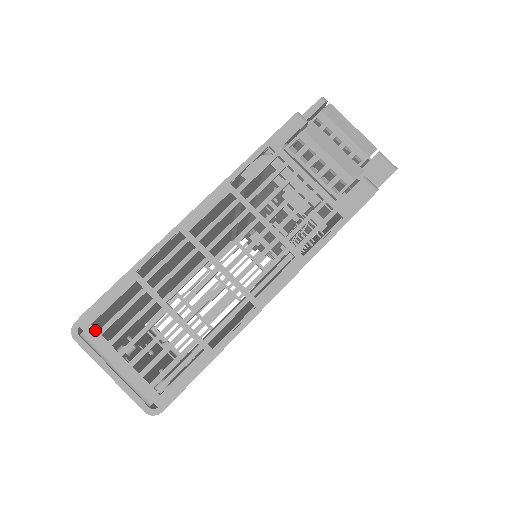
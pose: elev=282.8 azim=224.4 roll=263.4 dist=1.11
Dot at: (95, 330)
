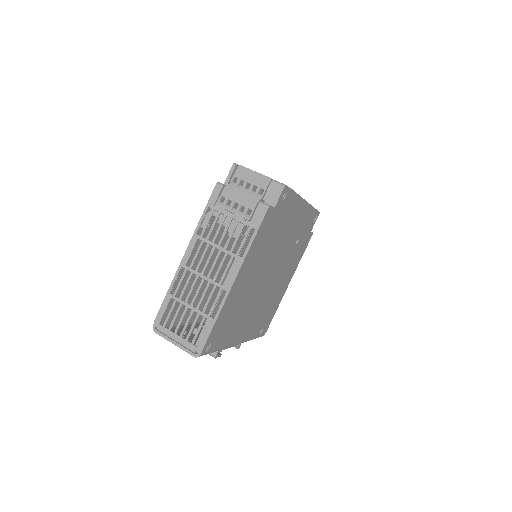
Dot at: (162, 326)
